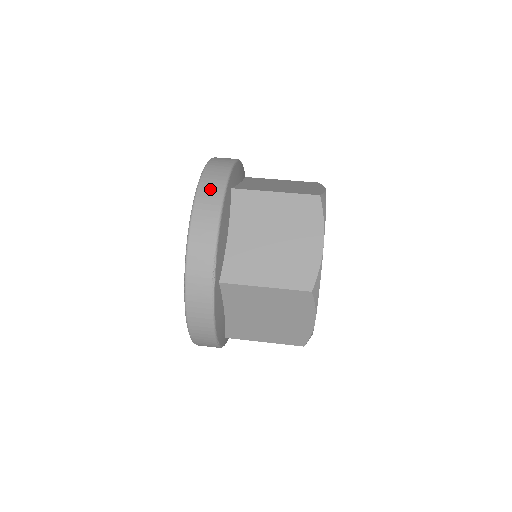
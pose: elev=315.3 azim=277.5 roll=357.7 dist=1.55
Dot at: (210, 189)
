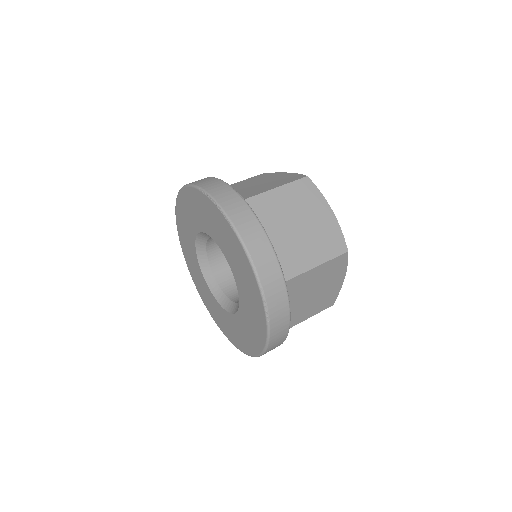
Dot at: occluded
